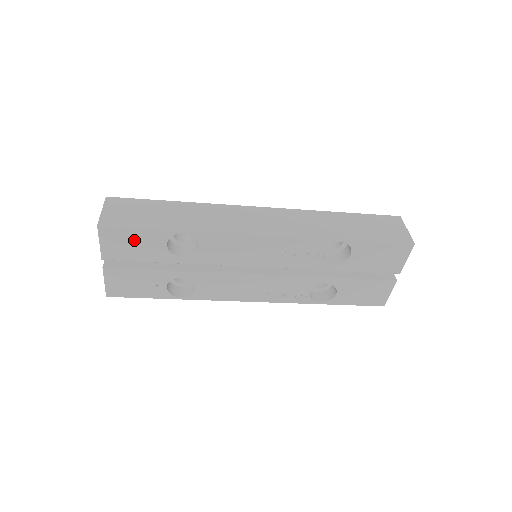
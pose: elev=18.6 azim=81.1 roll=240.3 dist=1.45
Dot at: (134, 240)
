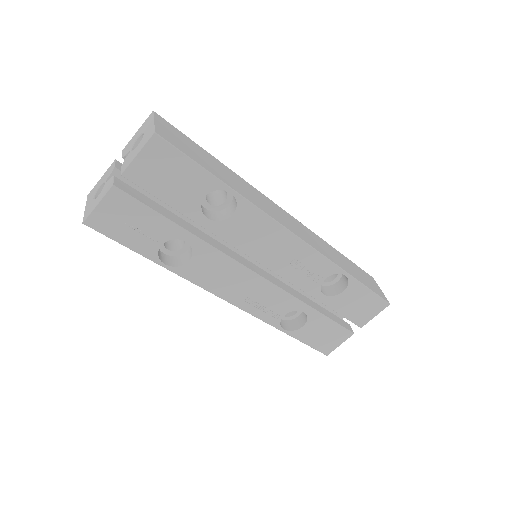
Dot at: (177, 172)
